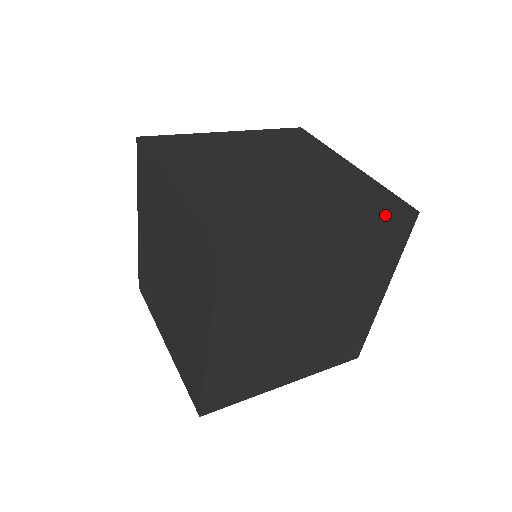
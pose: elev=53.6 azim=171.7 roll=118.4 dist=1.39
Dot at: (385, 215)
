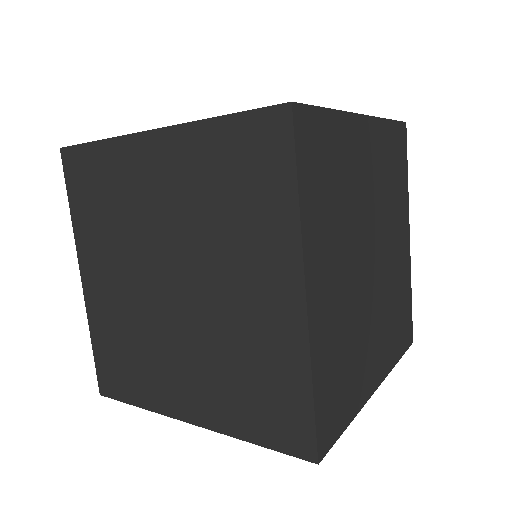
Dot at: (401, 353)
